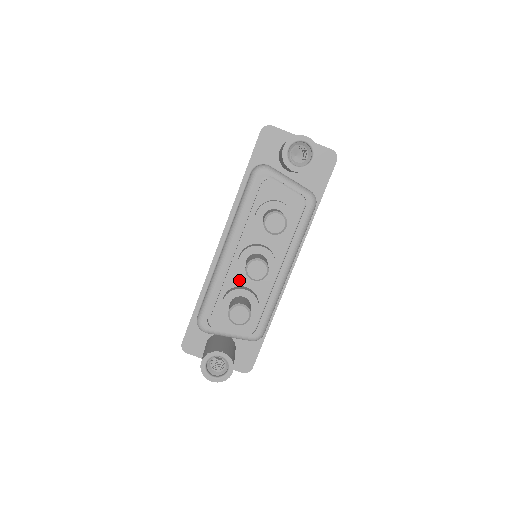
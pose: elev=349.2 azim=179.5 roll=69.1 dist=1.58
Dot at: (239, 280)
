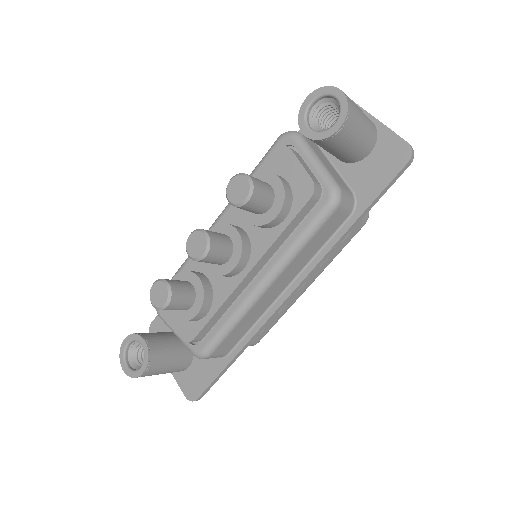
Dot at: occluded
